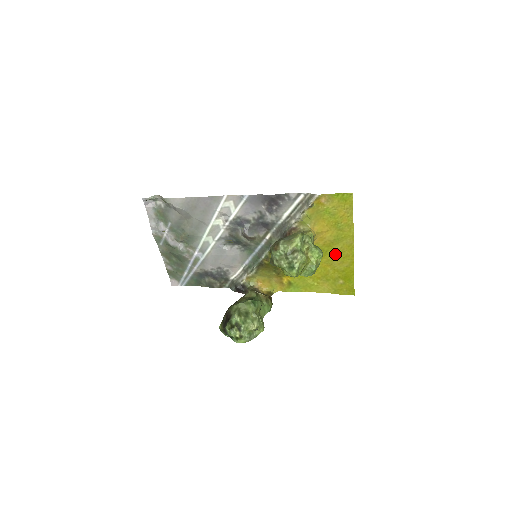
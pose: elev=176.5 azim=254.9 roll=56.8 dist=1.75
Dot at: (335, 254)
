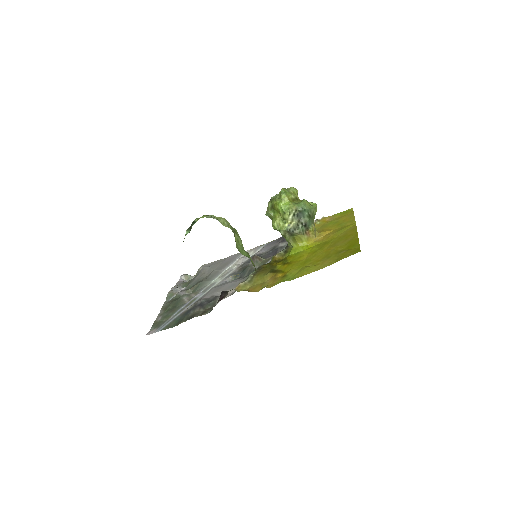
Dot at: (338, 240)
